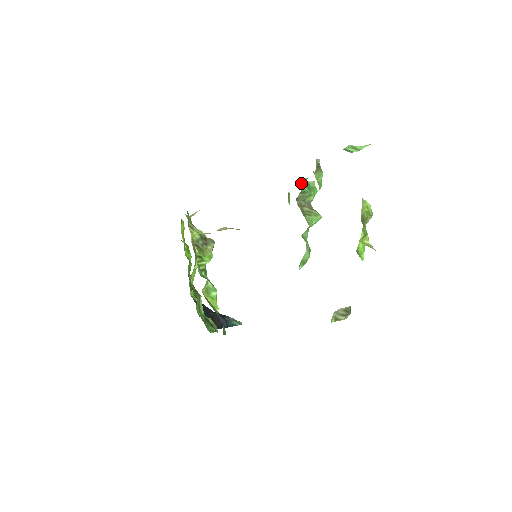
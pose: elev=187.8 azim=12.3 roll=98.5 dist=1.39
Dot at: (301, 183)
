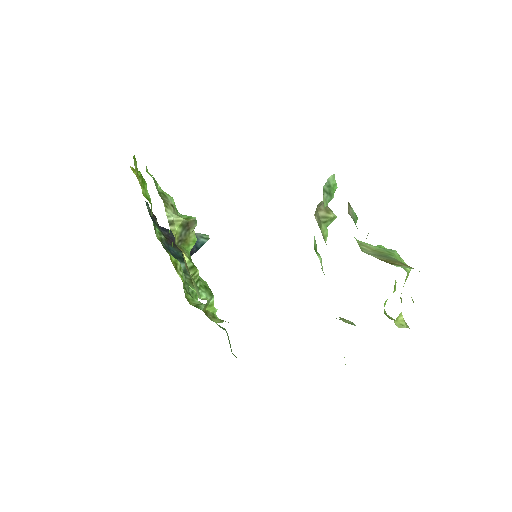
Dot at: (323, 191)
